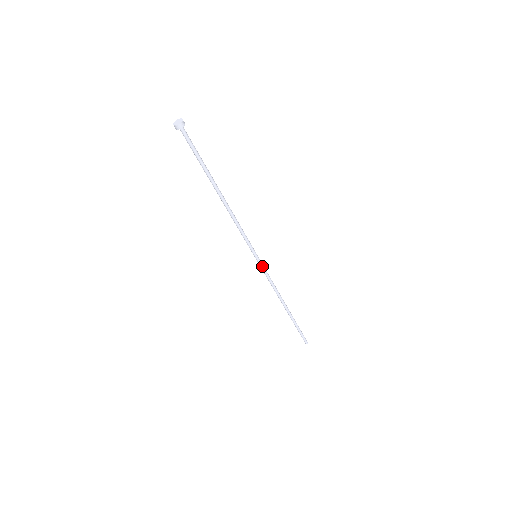
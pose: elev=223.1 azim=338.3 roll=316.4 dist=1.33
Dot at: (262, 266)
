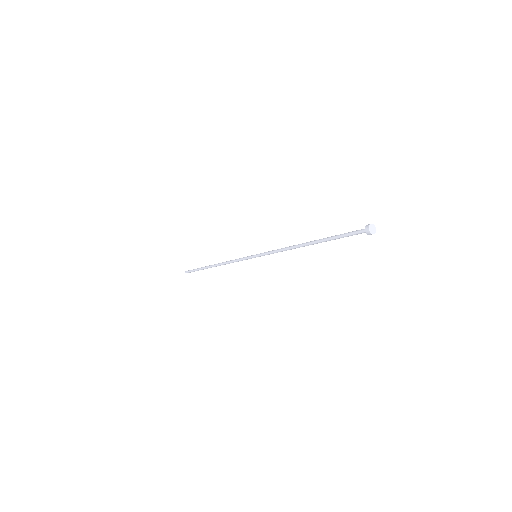
Dot at: (249, 258)
